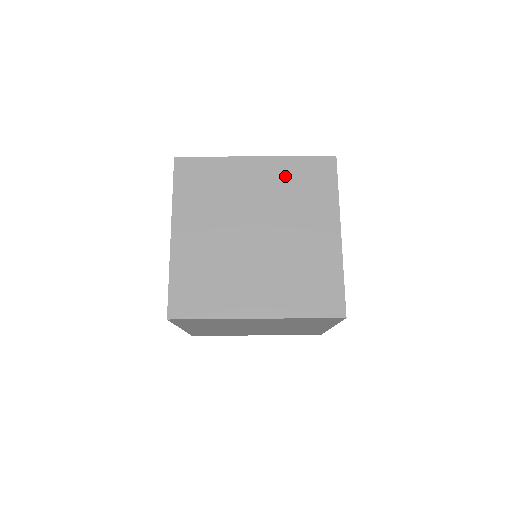
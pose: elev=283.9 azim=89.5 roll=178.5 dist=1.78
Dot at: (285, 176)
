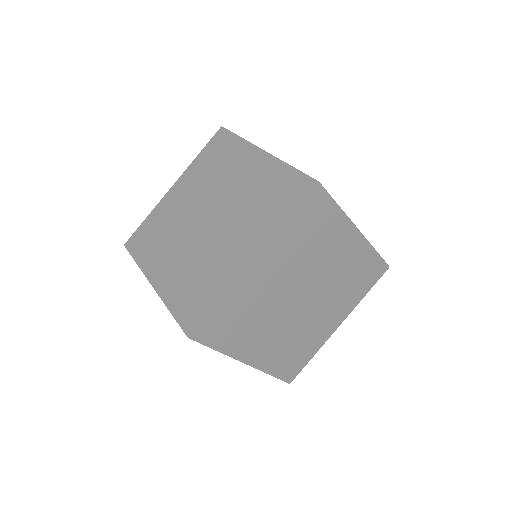
Dot at: (265, 179)
